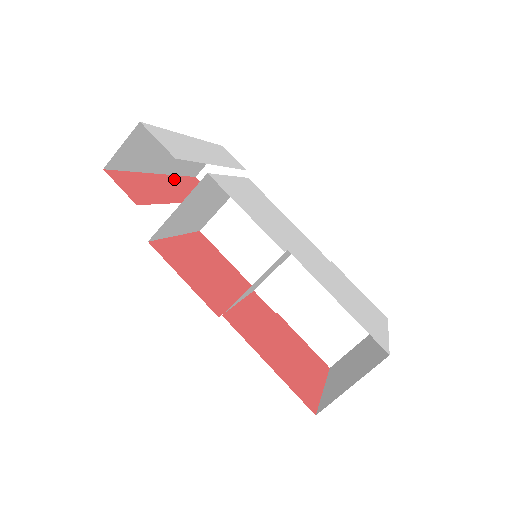
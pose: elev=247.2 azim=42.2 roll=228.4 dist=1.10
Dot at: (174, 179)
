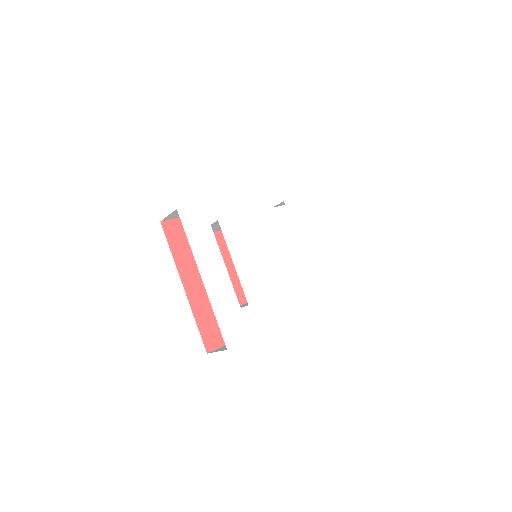
Dot at: (181, 268)
